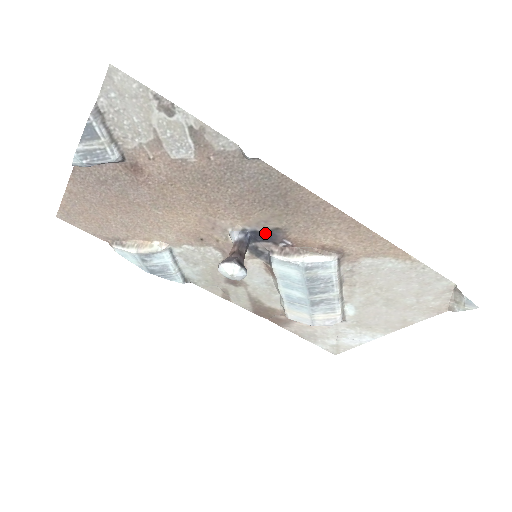
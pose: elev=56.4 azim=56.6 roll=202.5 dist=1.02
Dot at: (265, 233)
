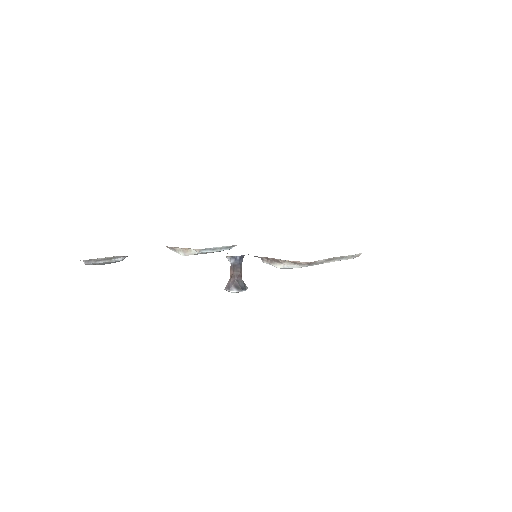
Dot at: occluded
